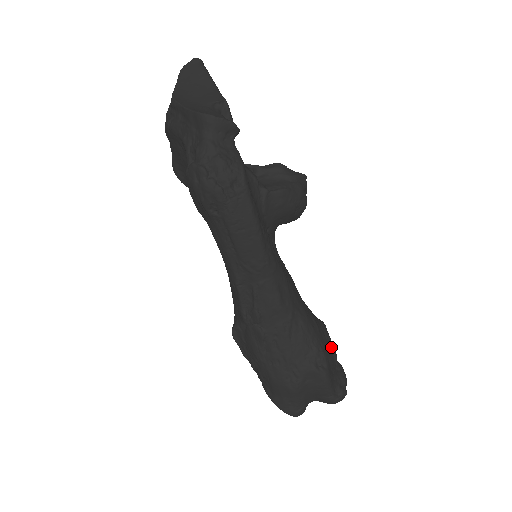
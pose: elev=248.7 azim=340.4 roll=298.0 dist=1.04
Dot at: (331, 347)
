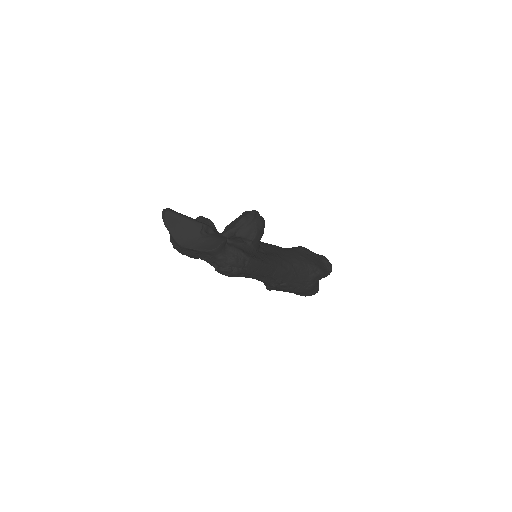
Dot at: (313, 255)
